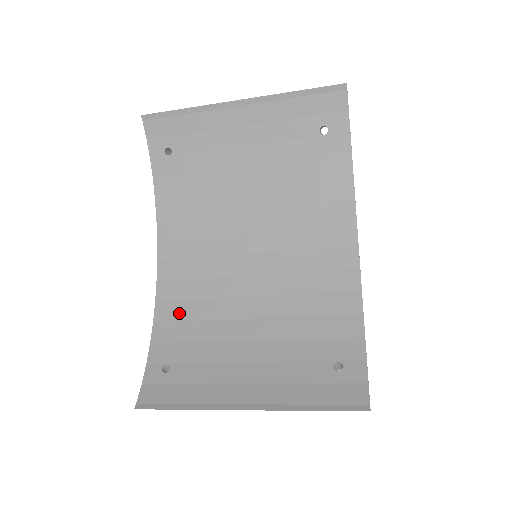
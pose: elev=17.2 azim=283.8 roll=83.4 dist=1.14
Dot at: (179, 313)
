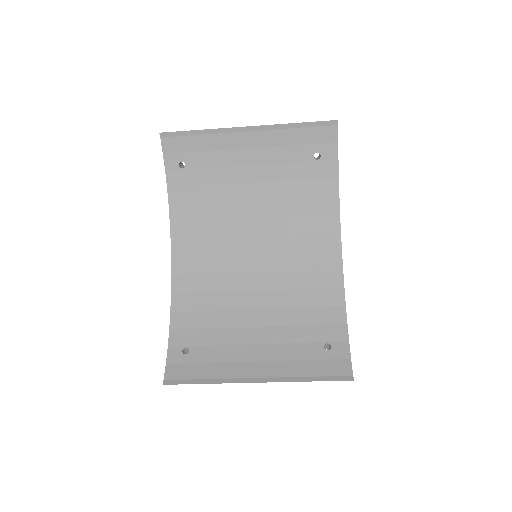
Dot at: (193, 304)
